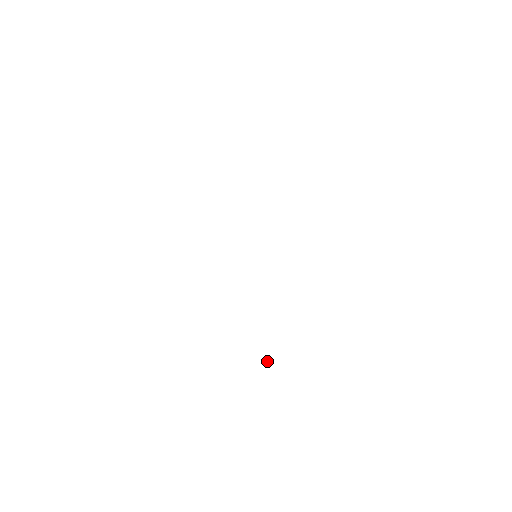
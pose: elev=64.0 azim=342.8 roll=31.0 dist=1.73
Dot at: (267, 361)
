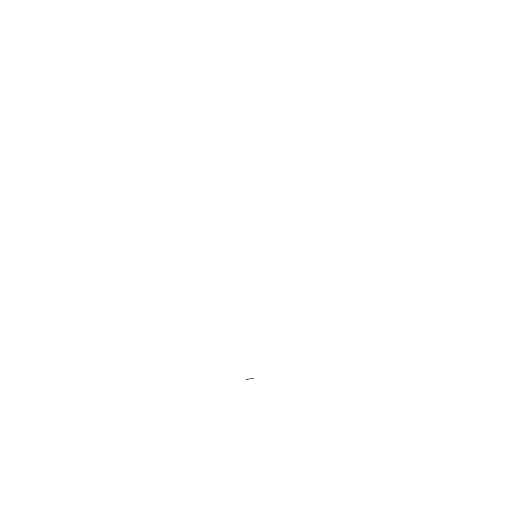
Dot at: occluded
